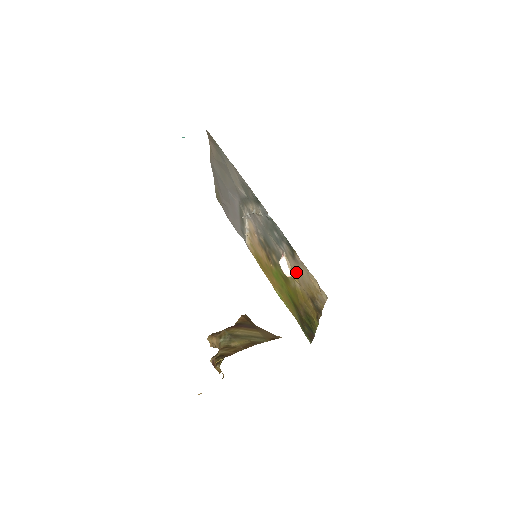
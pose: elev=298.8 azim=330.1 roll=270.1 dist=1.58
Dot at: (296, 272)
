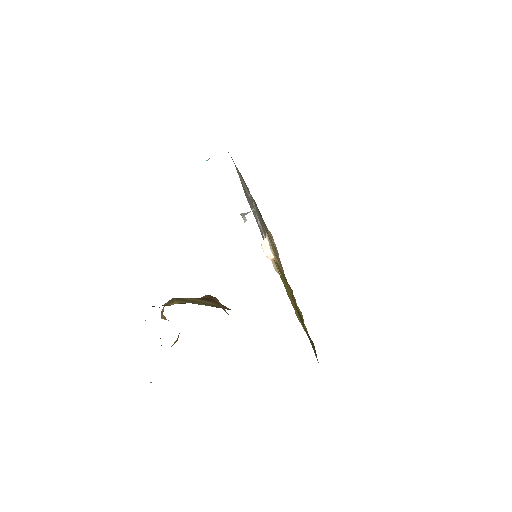
Dot at: (272, 247)
